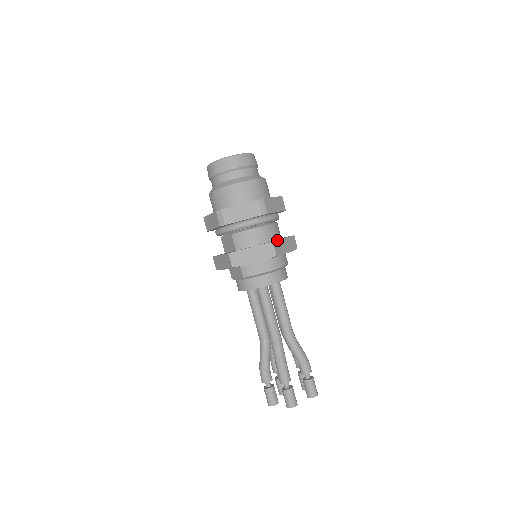
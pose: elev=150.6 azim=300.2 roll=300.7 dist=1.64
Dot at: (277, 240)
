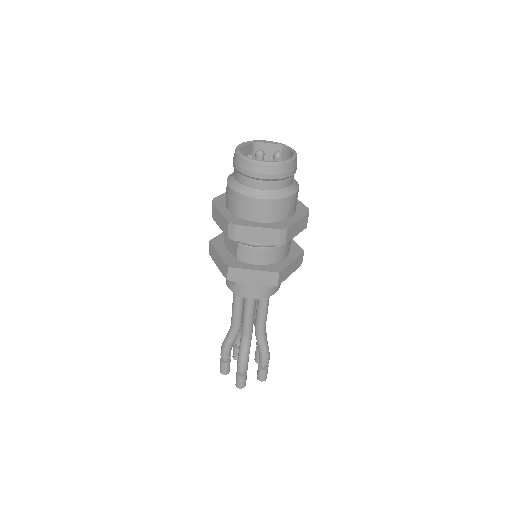
Dot at: (284, 268)
